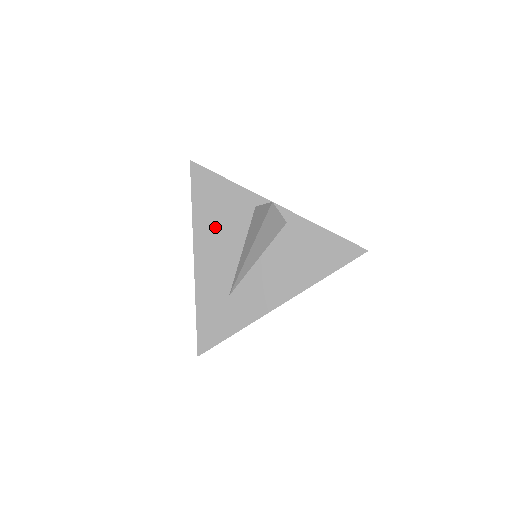
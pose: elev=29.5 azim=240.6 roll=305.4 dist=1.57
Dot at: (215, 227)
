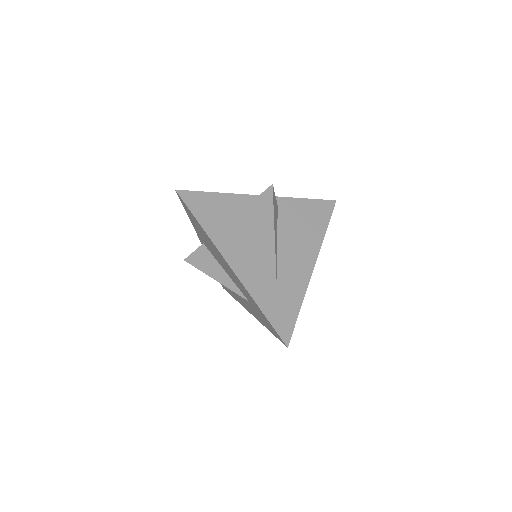
Dot at: (230, 233)
